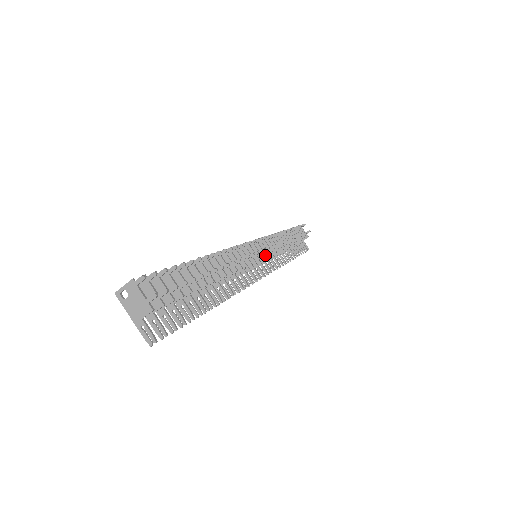
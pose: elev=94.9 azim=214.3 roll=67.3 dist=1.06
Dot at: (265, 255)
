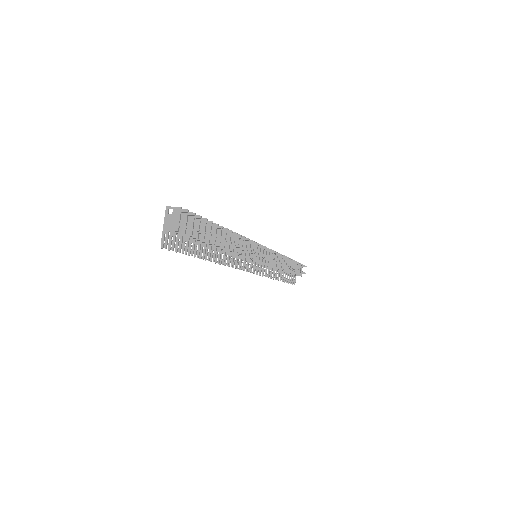
Dot at: (262, 260)
